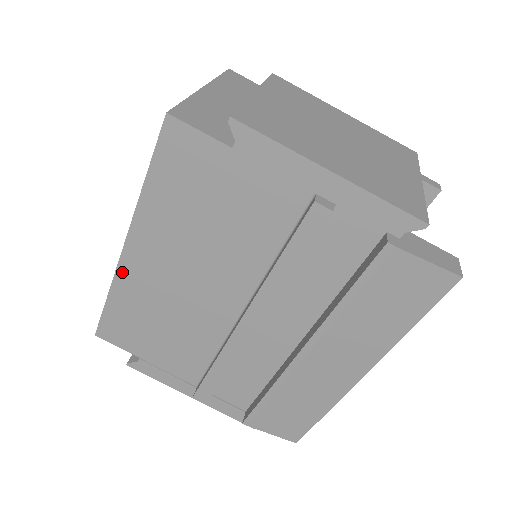
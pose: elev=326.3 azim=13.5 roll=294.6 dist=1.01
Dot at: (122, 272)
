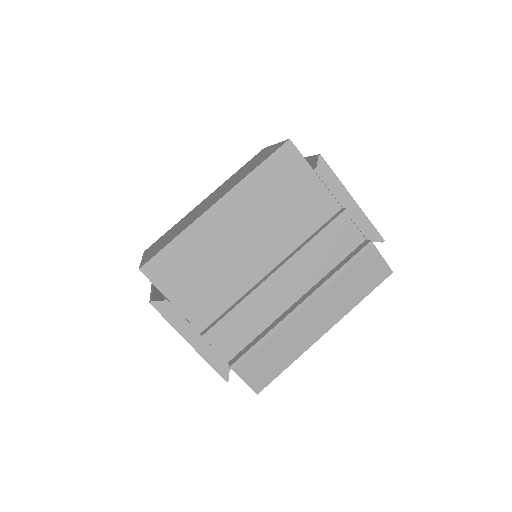
Dot at: (201, 221)
